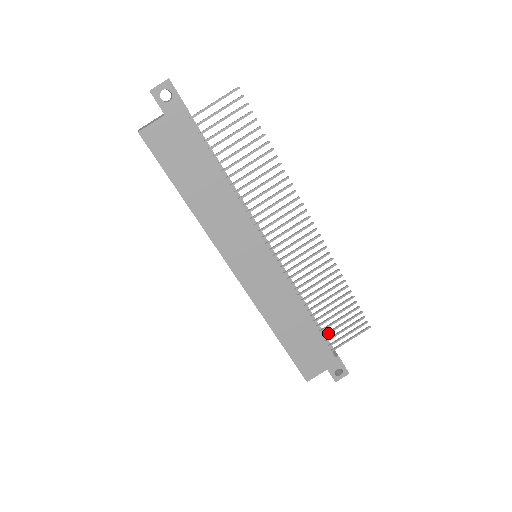
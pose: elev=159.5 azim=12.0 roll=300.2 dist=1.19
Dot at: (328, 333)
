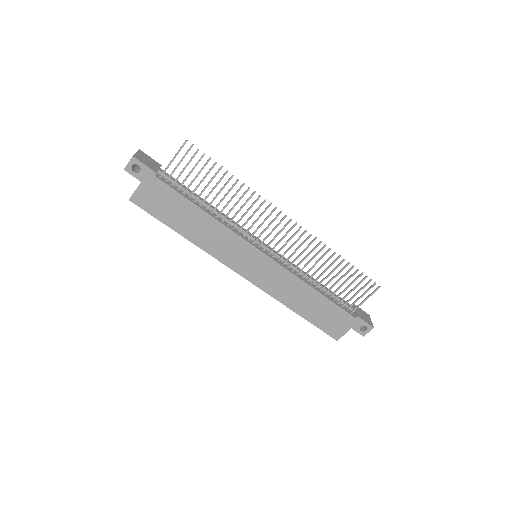
Dot at: (342, 300)
